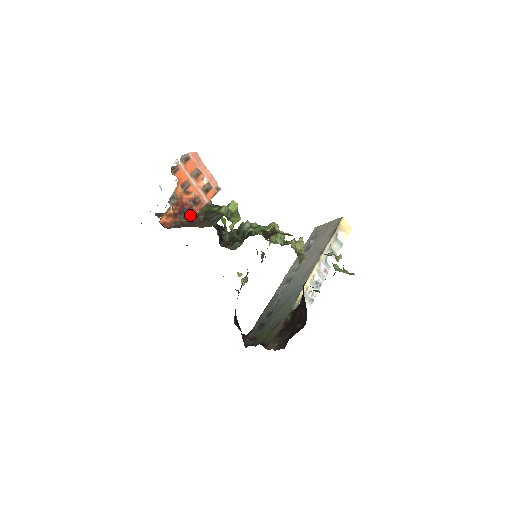
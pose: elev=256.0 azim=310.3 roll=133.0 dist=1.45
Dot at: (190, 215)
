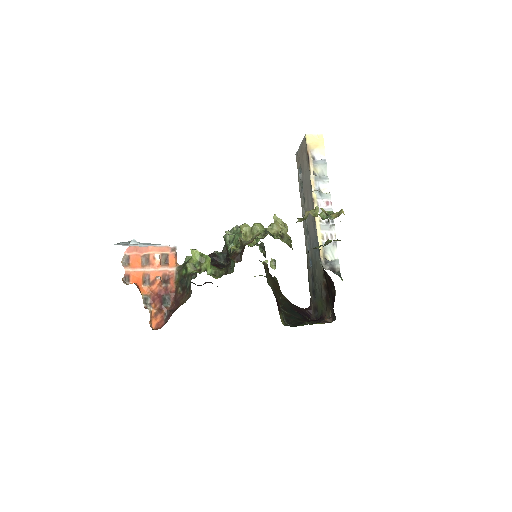
Dot at: (171, 295)
